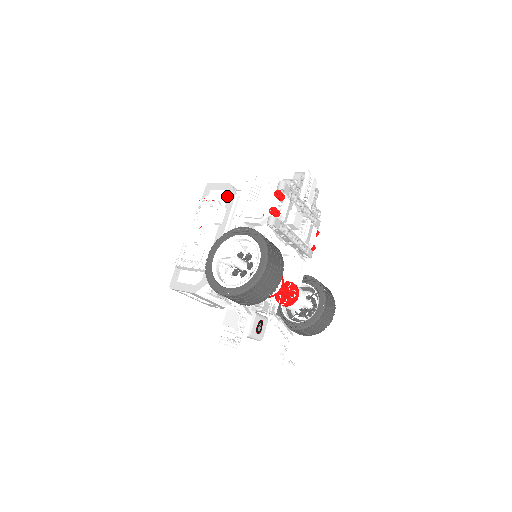
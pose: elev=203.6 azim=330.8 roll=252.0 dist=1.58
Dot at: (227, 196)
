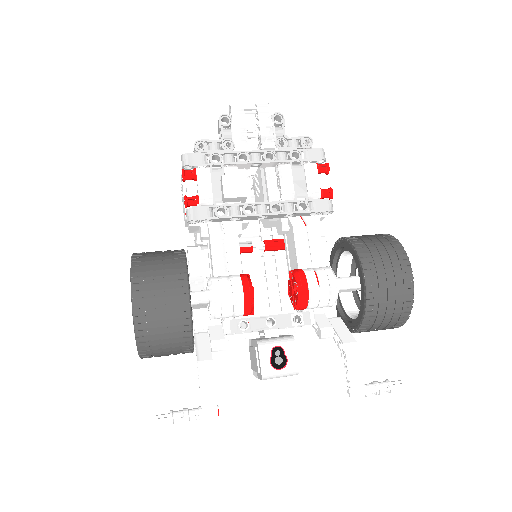
Dot at: occluded
